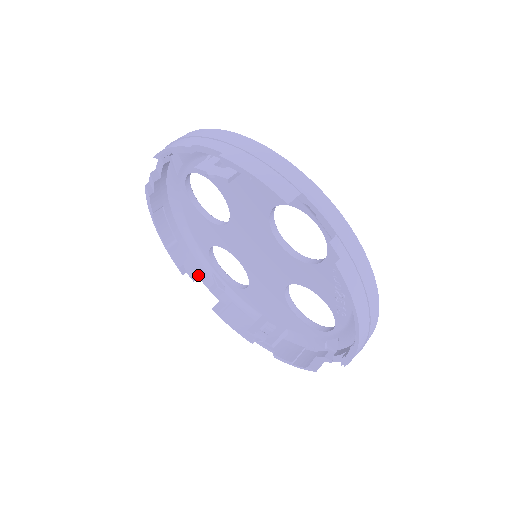
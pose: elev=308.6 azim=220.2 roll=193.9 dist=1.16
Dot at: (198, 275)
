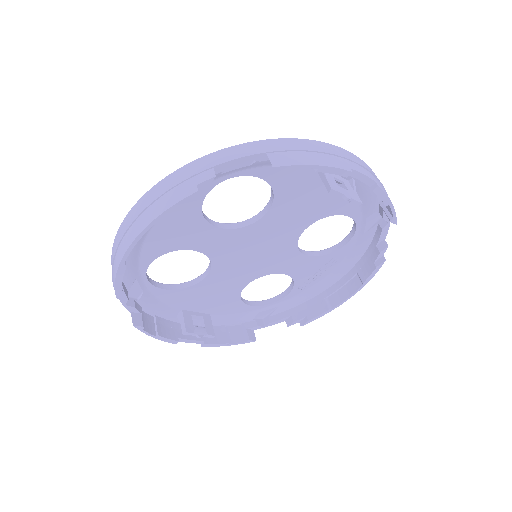
Dot at: occluded
